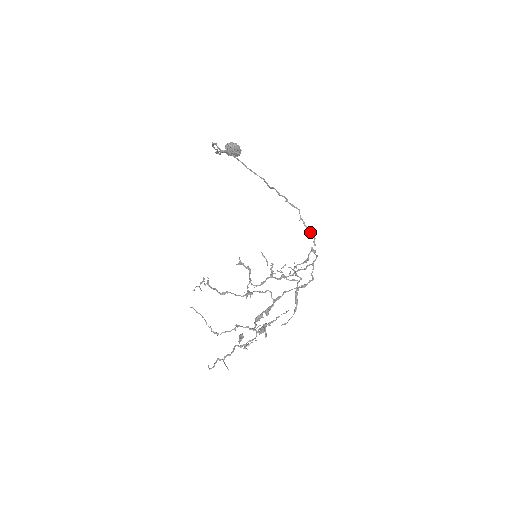
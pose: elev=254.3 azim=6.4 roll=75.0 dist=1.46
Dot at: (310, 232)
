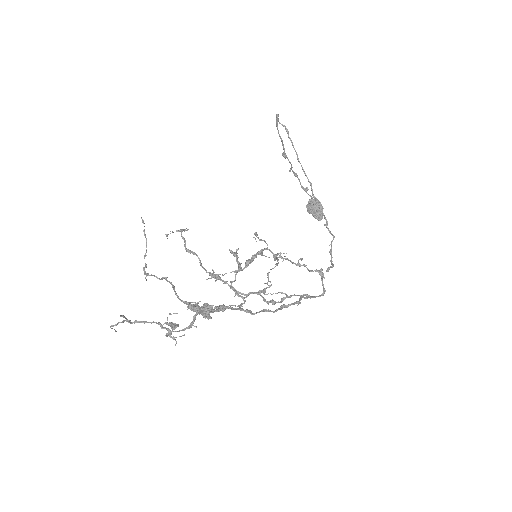
Dot at: (332, 261)
